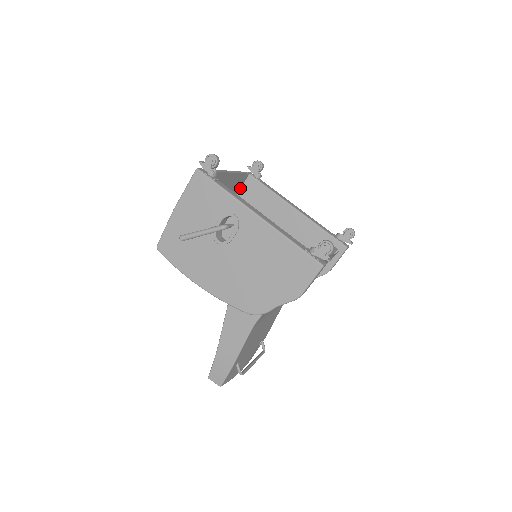
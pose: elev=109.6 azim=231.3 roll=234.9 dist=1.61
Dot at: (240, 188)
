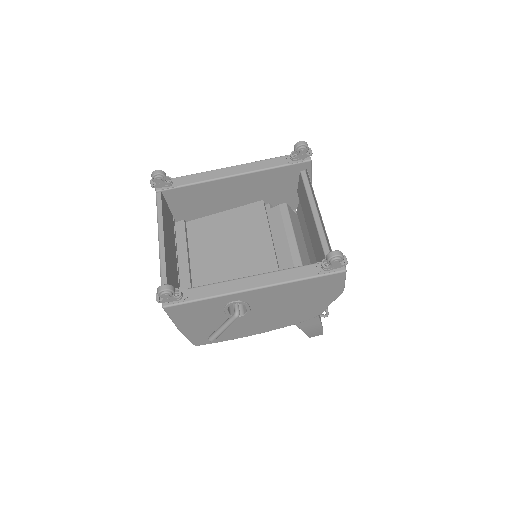
Dot at: (167, 204)
